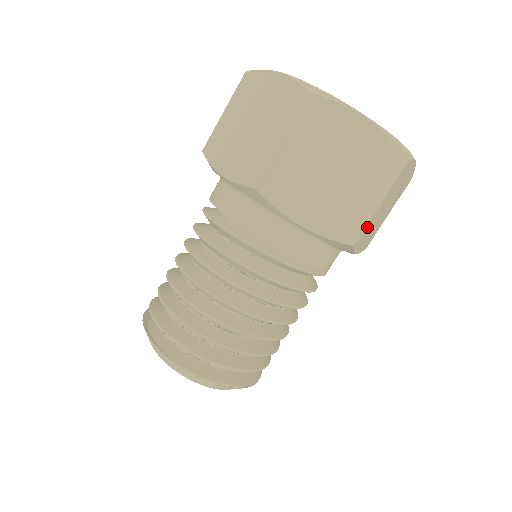
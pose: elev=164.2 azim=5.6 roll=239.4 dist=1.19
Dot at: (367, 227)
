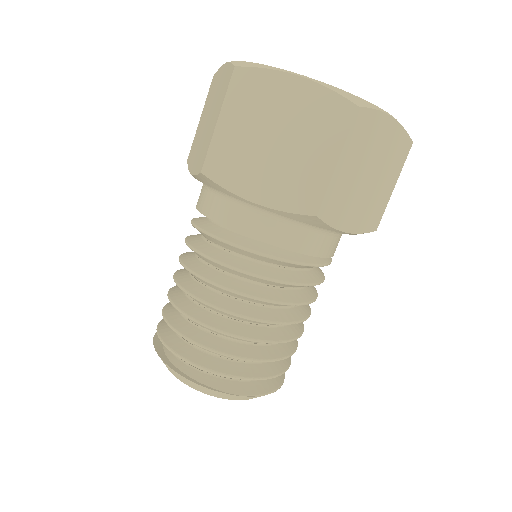
Dot at: occluded
